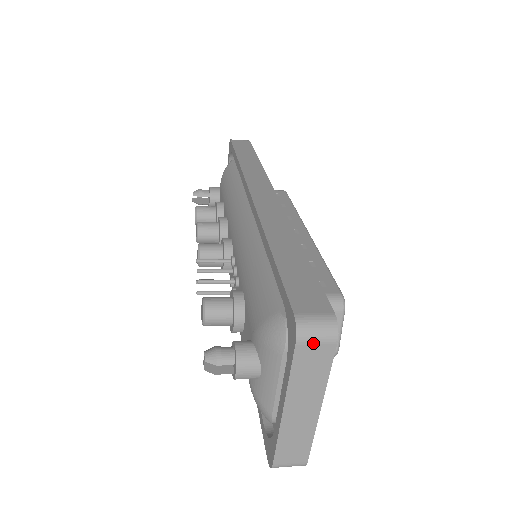
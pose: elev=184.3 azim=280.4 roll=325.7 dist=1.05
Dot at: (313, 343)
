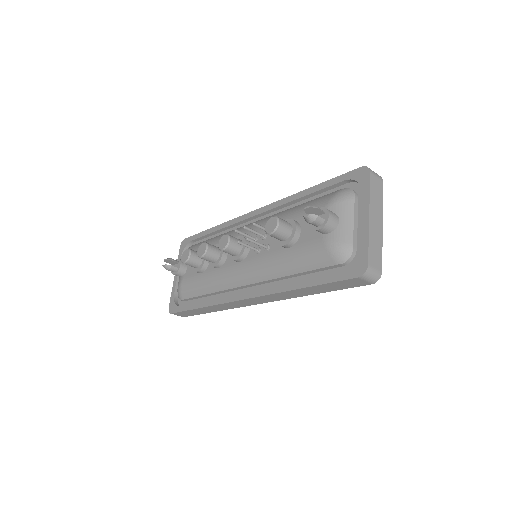
Dot at: (376, 176)
